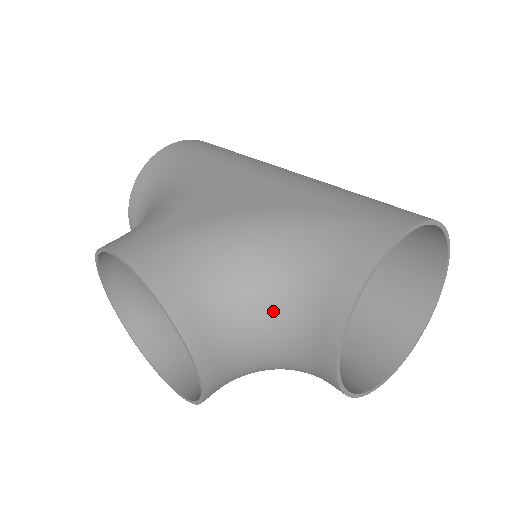
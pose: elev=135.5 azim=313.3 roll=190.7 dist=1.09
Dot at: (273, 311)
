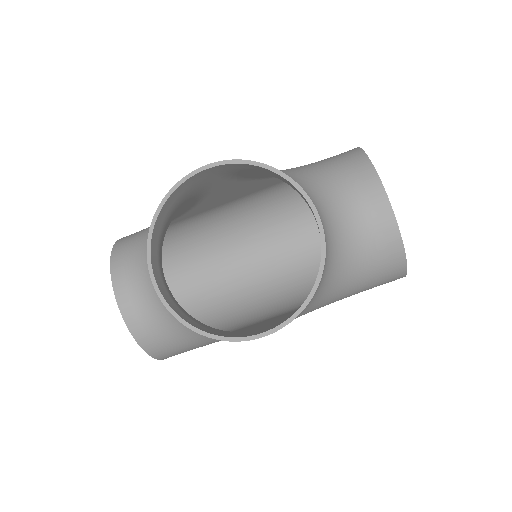
Dot at: (326, 190)
